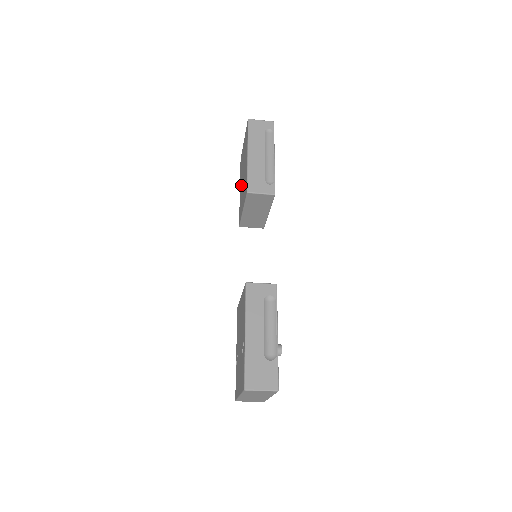
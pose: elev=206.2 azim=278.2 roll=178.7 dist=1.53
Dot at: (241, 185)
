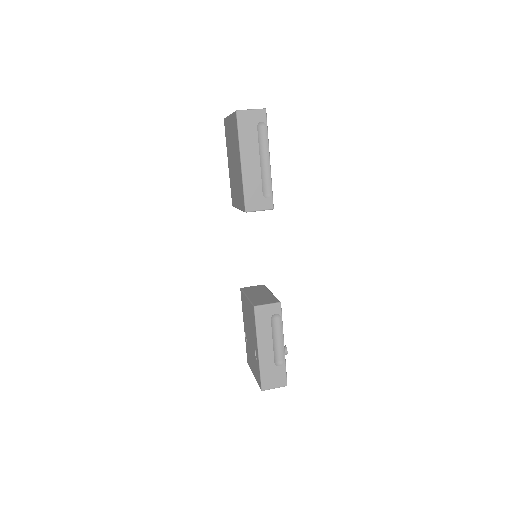
Dot at: (231, 166)
